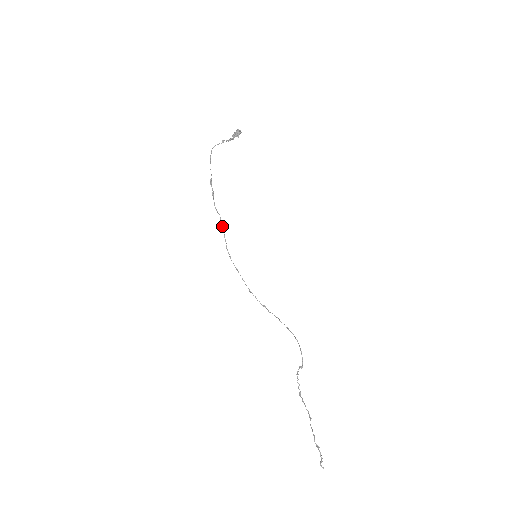
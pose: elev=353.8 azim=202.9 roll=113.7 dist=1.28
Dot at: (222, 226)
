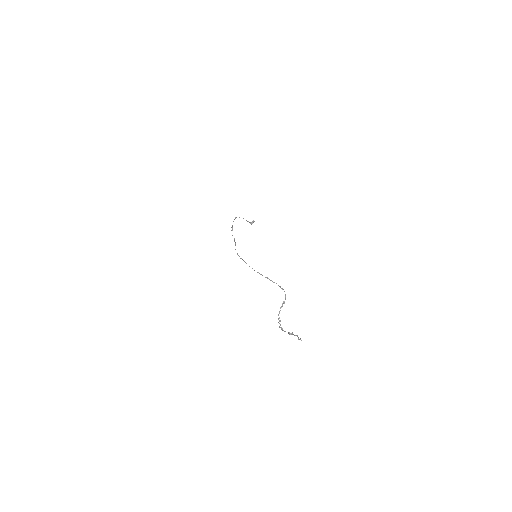
Dot at: (235, 242)
